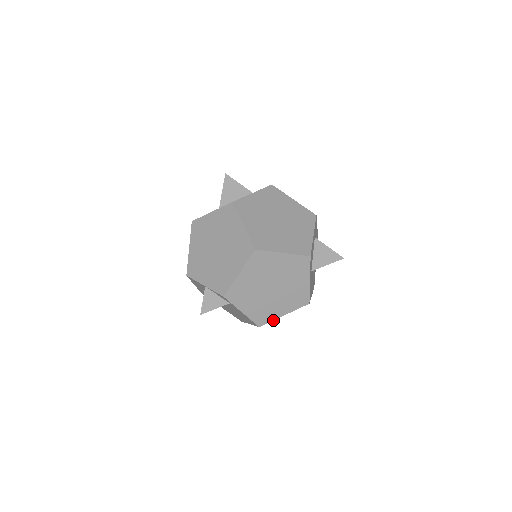
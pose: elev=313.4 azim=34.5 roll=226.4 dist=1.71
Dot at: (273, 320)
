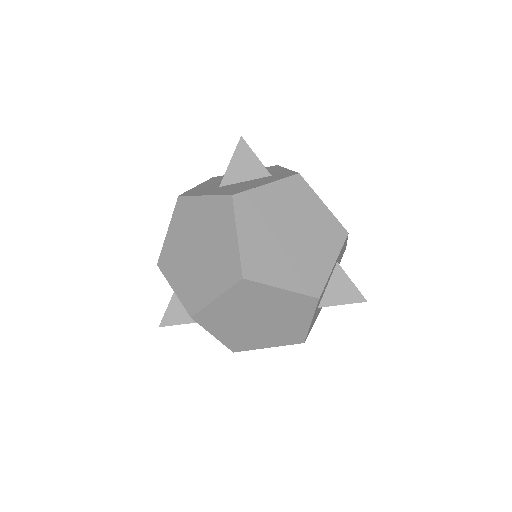
Dot at: (253, 349)
